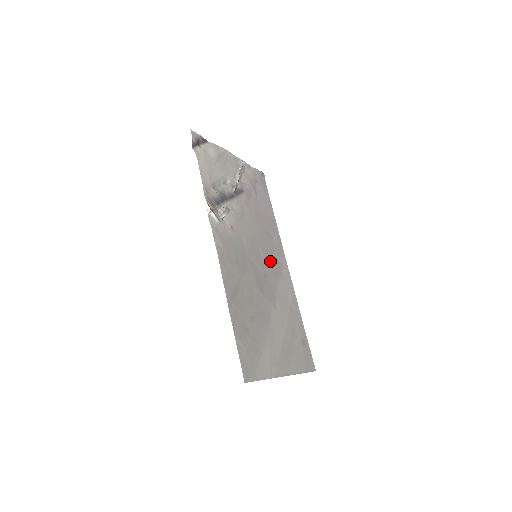
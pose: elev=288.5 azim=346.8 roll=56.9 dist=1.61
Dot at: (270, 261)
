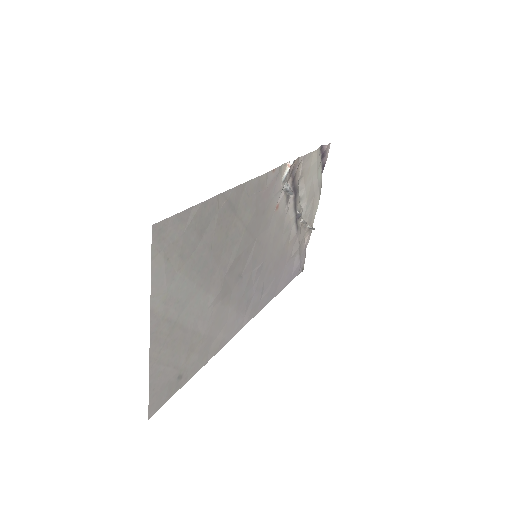
Dot at: (250, 287)
